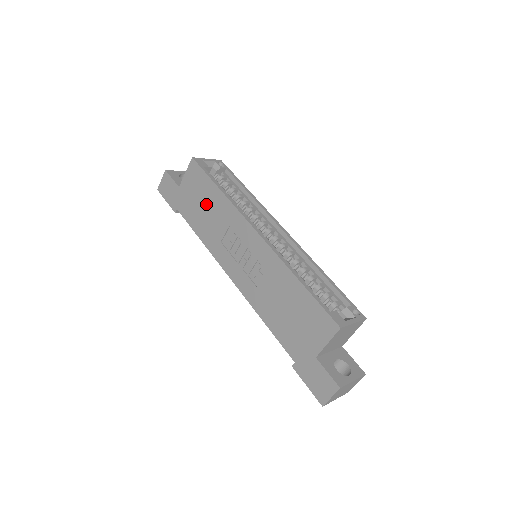
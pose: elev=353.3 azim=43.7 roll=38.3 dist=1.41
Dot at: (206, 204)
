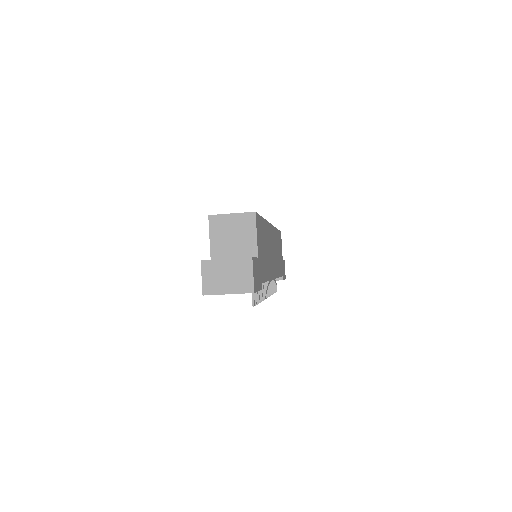
Dot at: occluded
